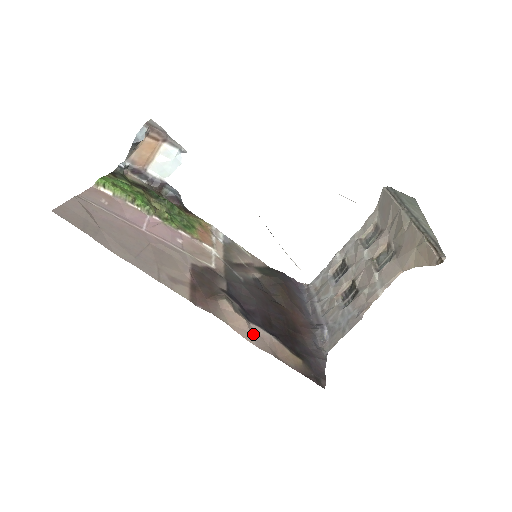
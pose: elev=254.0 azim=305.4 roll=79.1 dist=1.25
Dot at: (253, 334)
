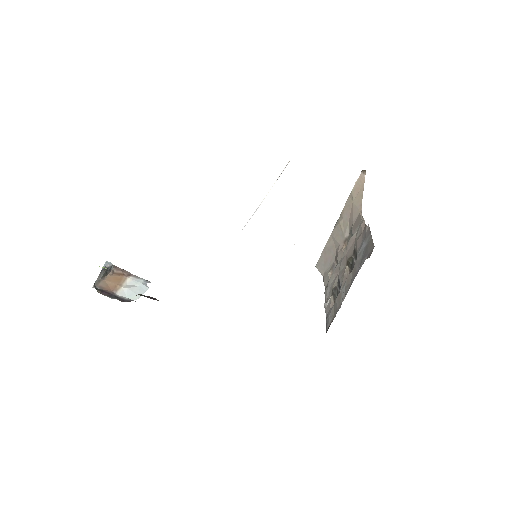
Dot at: occluded
